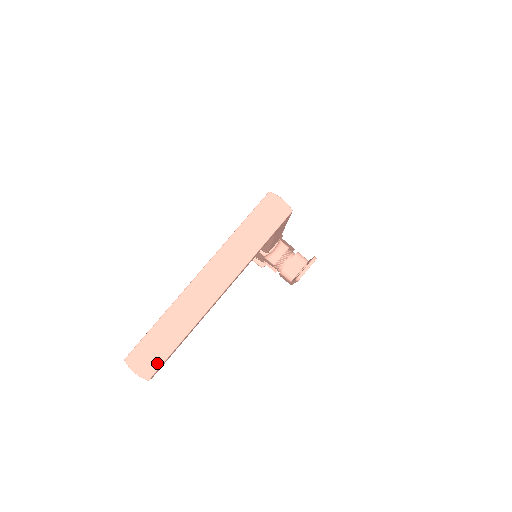
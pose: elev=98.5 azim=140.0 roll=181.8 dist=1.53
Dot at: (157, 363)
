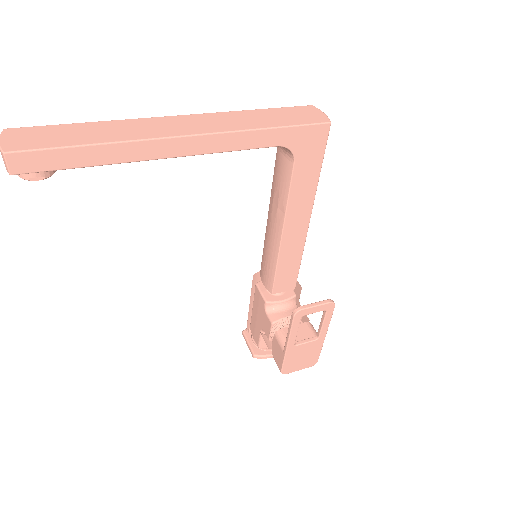
Dot at: (37, 145)
